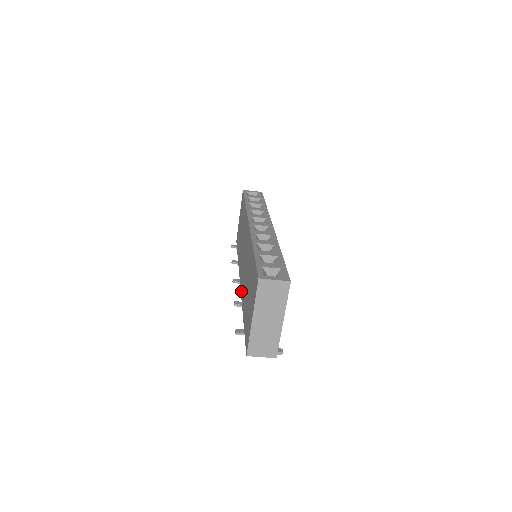
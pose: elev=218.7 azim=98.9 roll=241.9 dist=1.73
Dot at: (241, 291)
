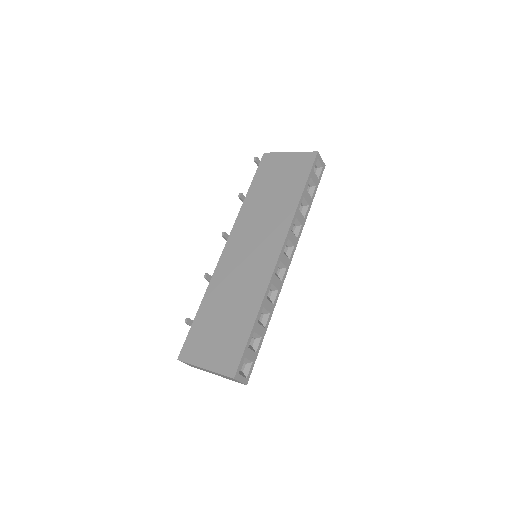
Dot at: (219, 266)
